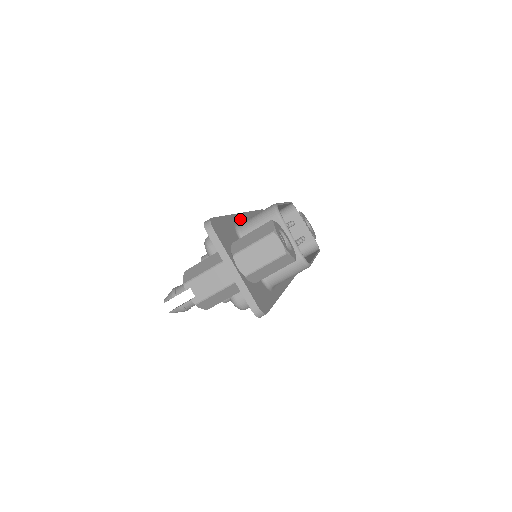
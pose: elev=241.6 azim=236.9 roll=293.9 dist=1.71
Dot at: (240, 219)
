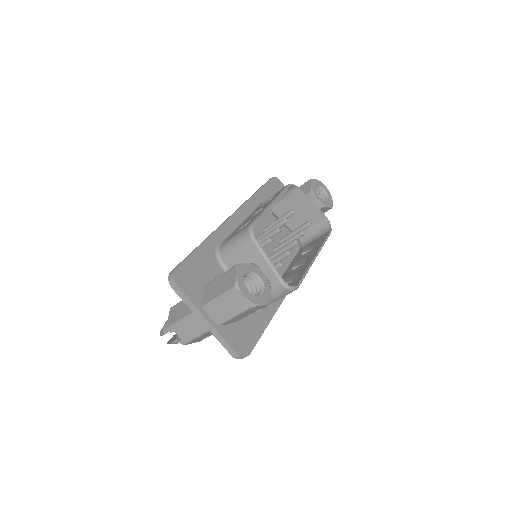
Dot at: (227, 229)
